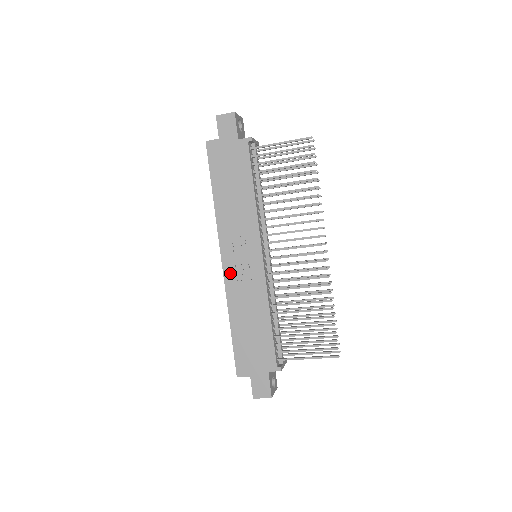
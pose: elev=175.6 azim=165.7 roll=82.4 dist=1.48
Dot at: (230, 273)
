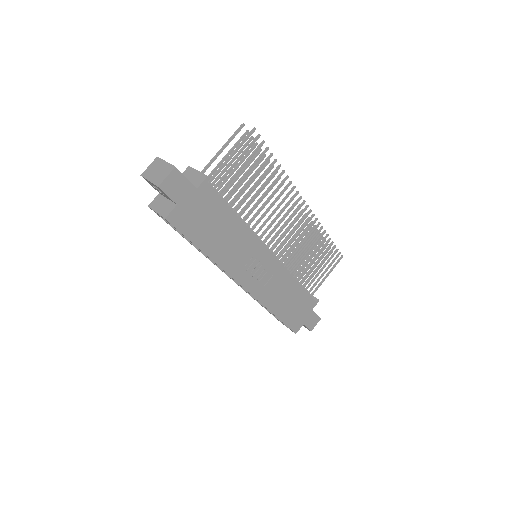
Dot at: (255, 289)
